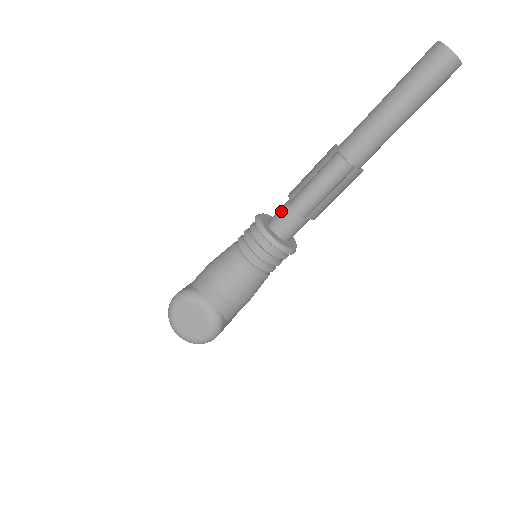
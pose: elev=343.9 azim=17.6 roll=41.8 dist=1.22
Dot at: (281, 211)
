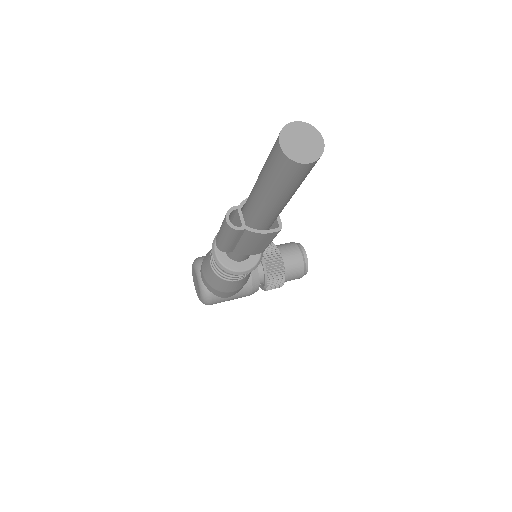
Dot at: occluded
